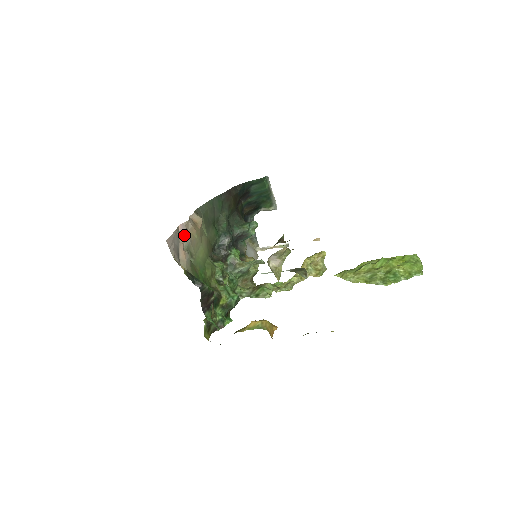
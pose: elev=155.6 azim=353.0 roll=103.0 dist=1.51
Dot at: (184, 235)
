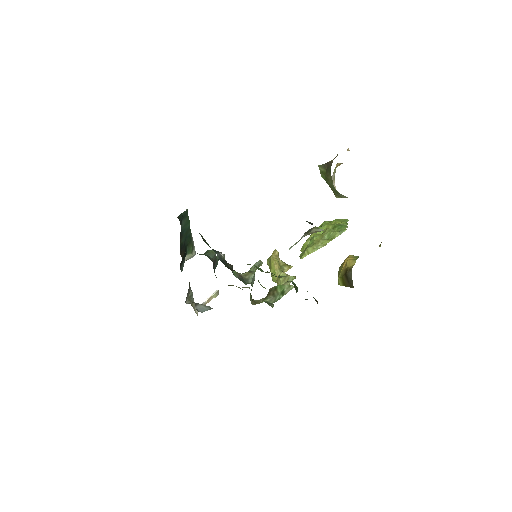
Dot at: occluded
